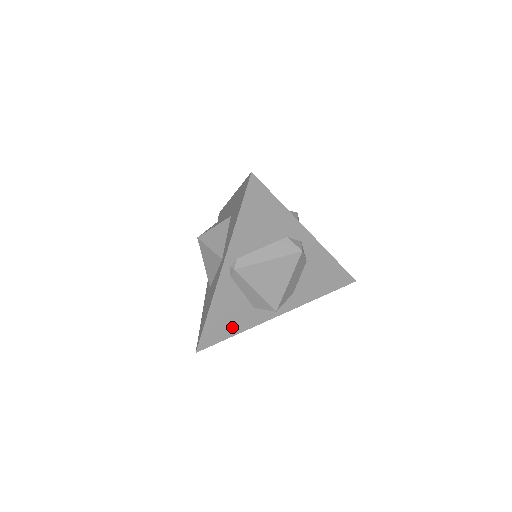
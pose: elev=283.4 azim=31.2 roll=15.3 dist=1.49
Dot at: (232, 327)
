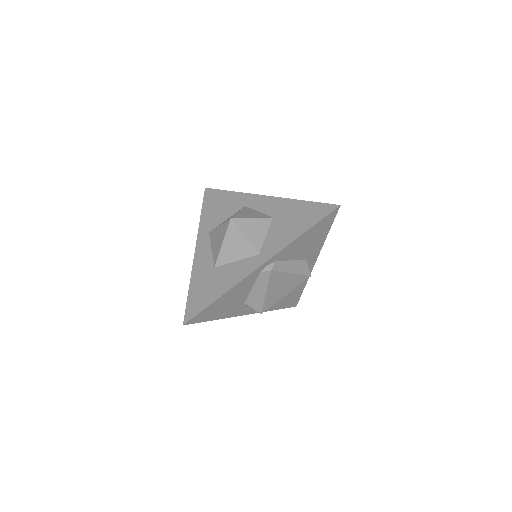
Dot at: (220, 313)
